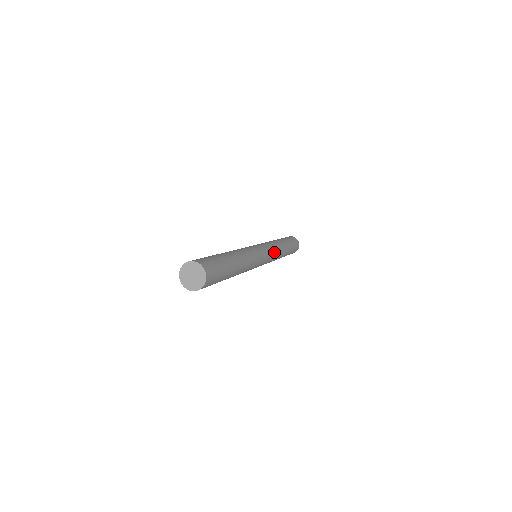
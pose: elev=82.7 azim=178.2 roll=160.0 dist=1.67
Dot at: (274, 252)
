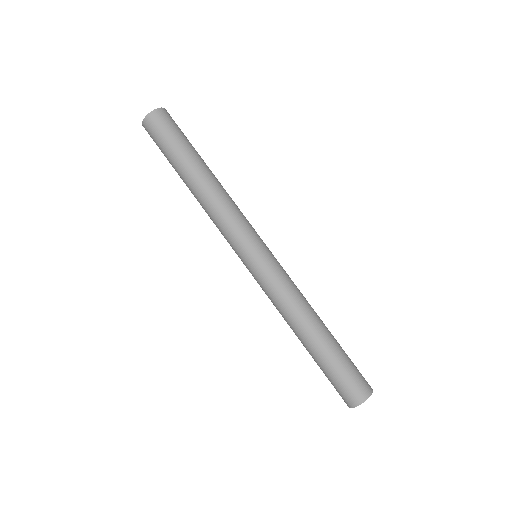
Dot at: (283, 280)
